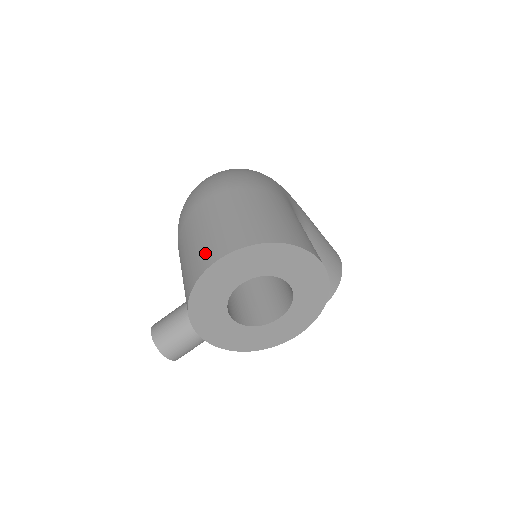
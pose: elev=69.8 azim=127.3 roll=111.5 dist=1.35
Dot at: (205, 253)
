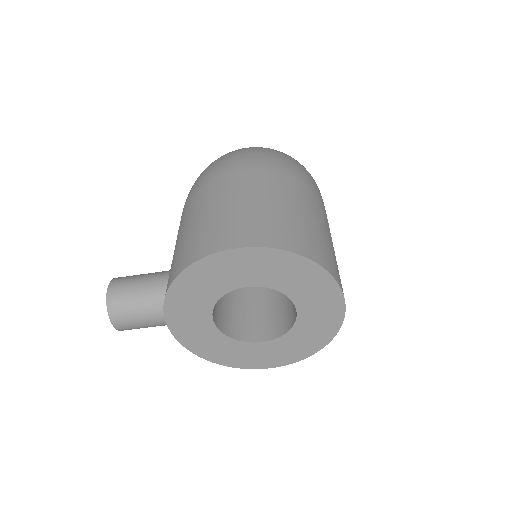
Dot at: (225, 231)
